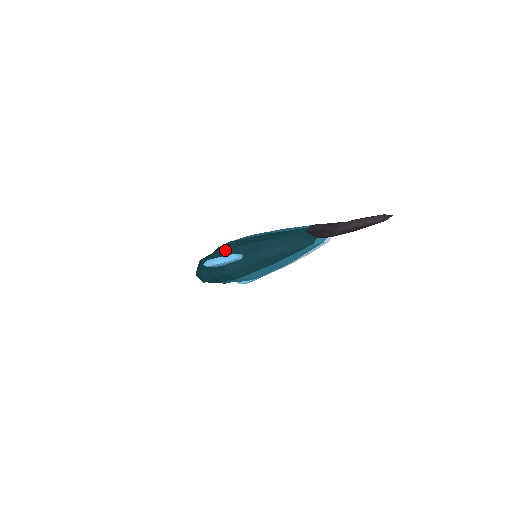
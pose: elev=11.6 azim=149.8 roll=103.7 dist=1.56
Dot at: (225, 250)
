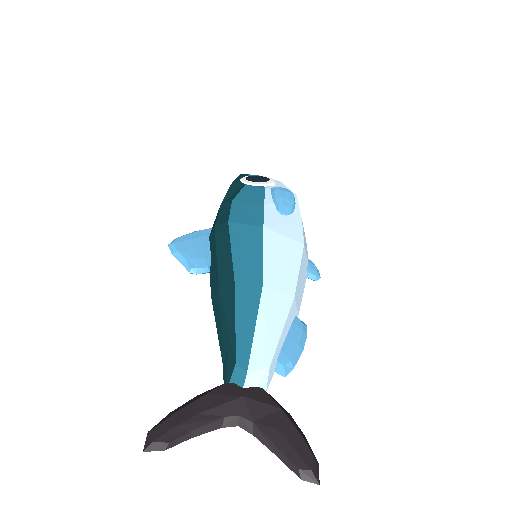
Dot at: (214, 232)
